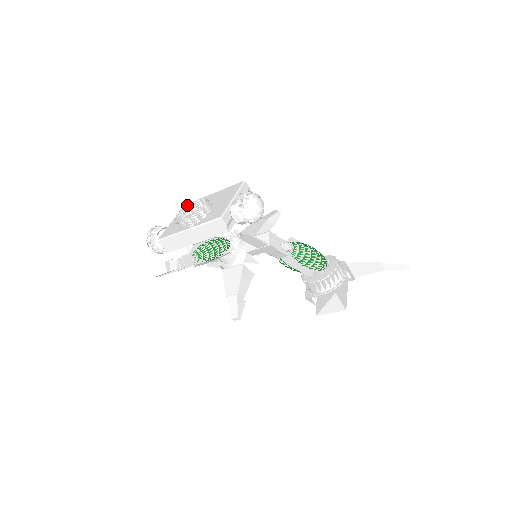
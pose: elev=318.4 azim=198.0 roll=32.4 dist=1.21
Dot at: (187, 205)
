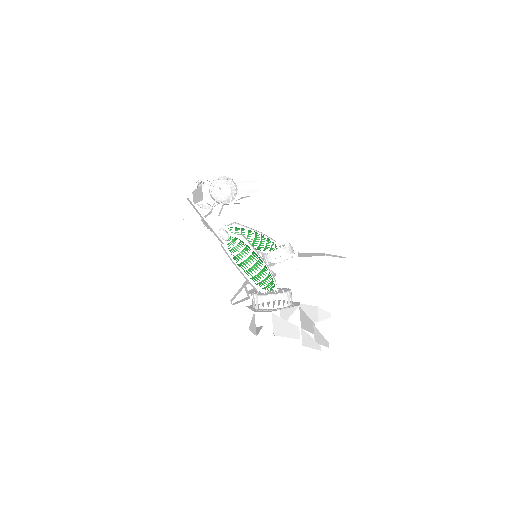
Dot at: occluded
